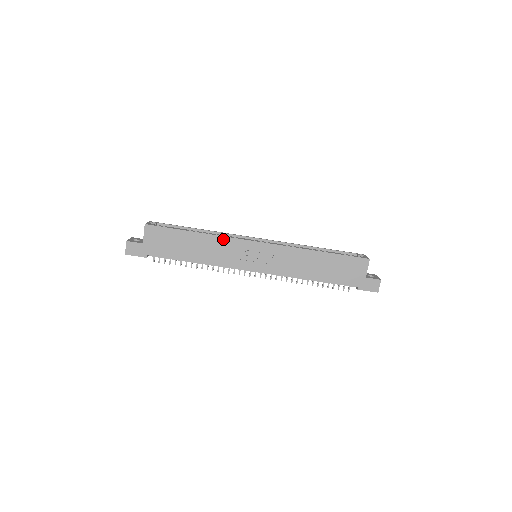
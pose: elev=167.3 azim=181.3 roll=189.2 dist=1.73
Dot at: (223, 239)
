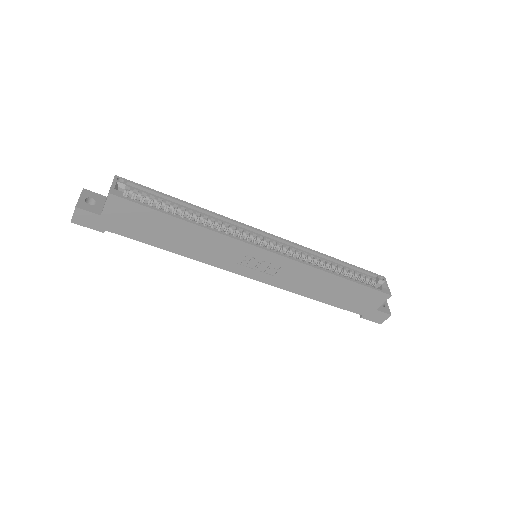
Dot at: (221, 237)
